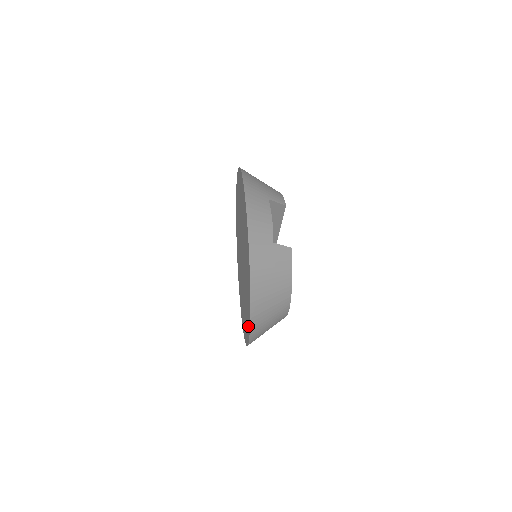
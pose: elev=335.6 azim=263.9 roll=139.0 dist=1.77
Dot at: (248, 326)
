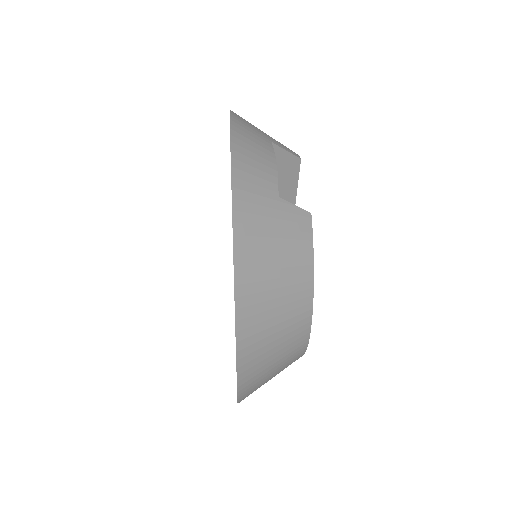
Dot at: occluded
